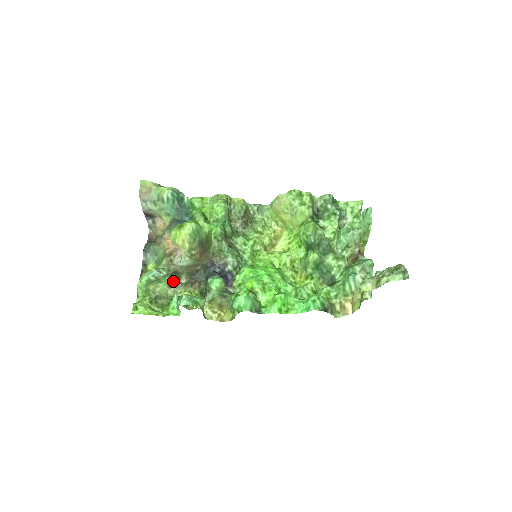
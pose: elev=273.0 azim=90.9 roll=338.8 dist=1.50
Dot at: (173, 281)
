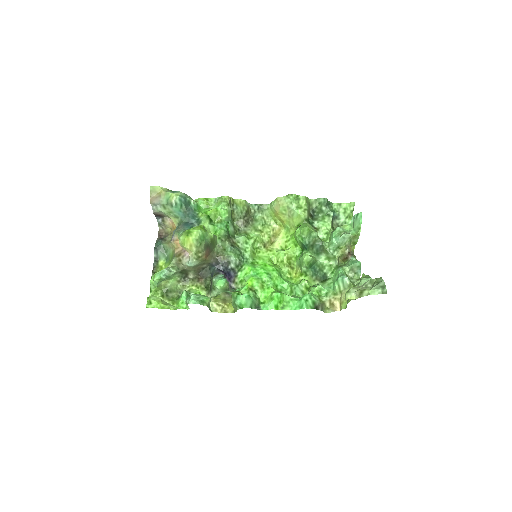
Dot at: (182, 277)
